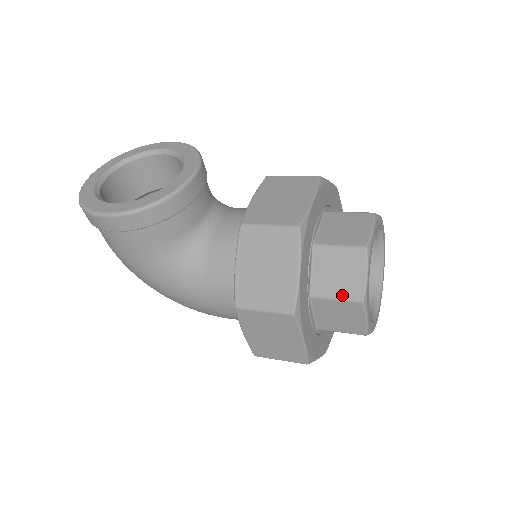
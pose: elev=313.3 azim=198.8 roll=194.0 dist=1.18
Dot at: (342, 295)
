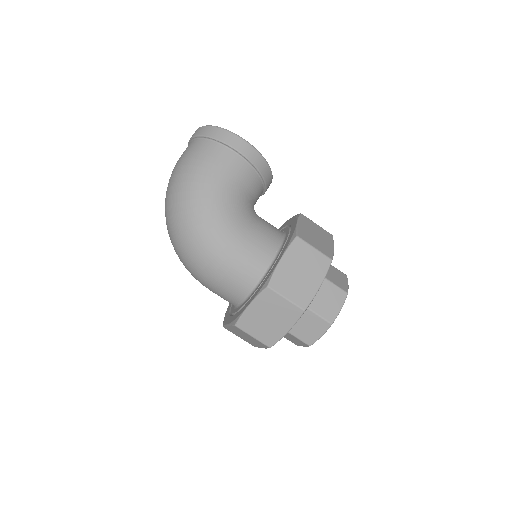
Dot at: (337, 284)
